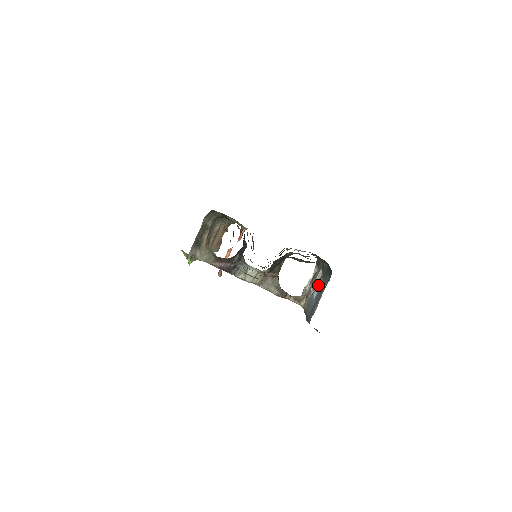
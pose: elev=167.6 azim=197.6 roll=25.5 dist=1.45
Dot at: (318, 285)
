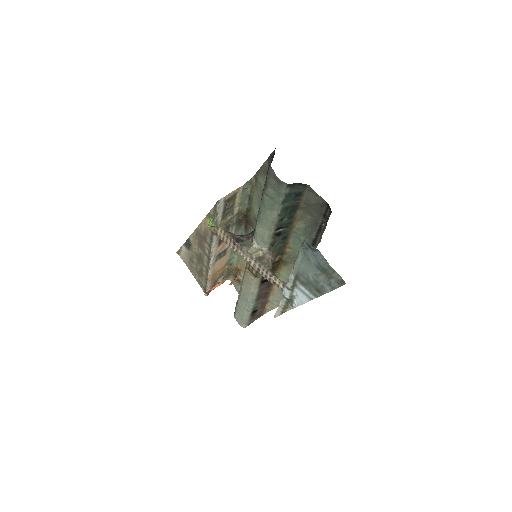
Dot at: occluded
